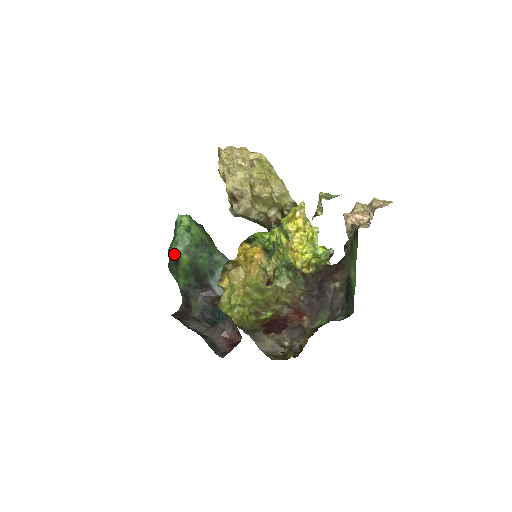
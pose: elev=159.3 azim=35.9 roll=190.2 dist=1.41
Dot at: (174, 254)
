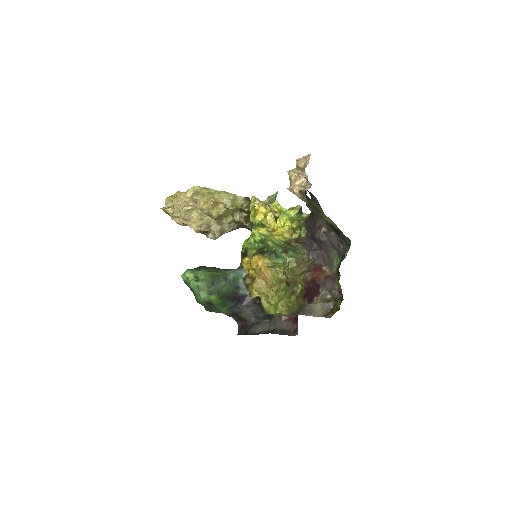
Dot at: (204, 302)
